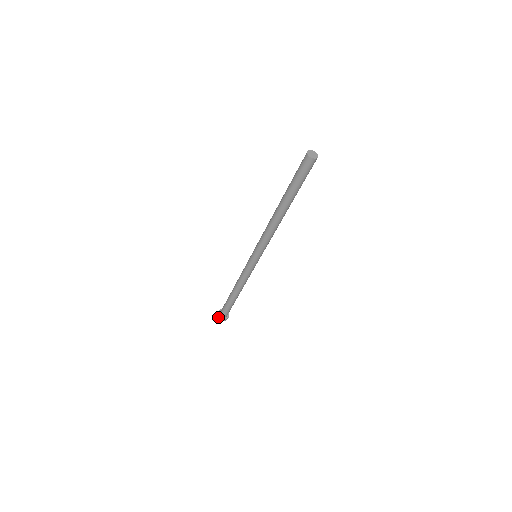
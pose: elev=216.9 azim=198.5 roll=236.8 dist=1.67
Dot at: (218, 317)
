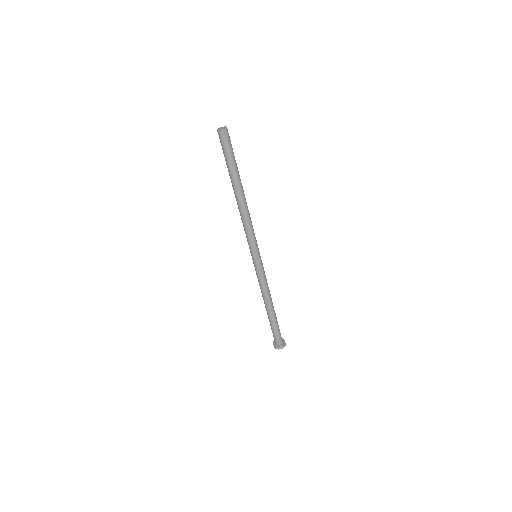
Dot at: (274, 346)
